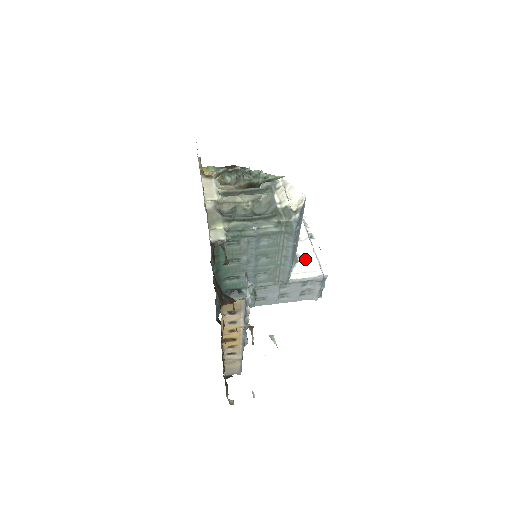
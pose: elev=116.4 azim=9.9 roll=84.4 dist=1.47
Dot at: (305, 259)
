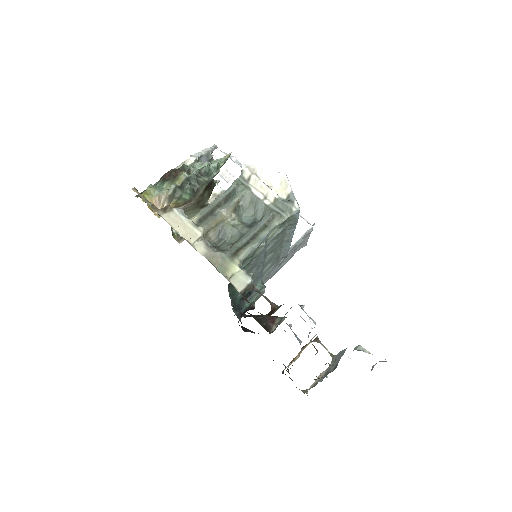
Dot at: occluded
